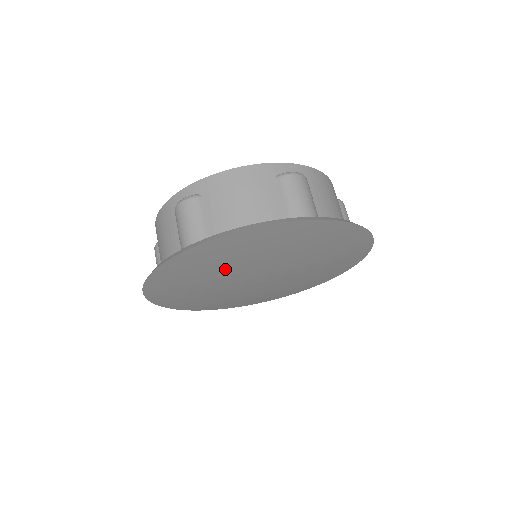
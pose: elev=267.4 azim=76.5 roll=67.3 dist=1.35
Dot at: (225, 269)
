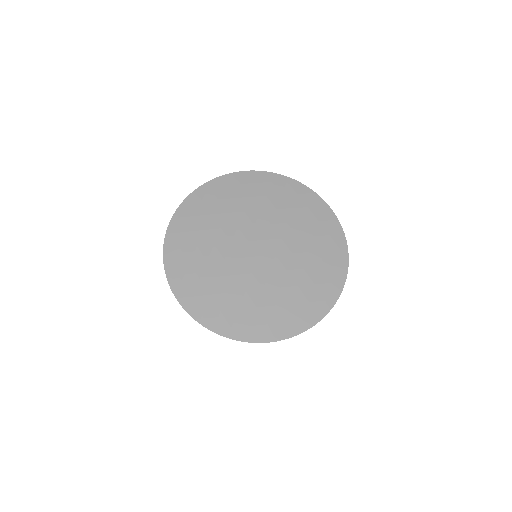
Dot at: (230, 215)
